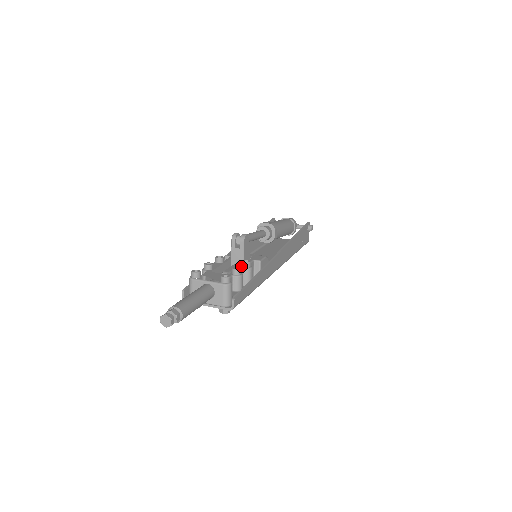
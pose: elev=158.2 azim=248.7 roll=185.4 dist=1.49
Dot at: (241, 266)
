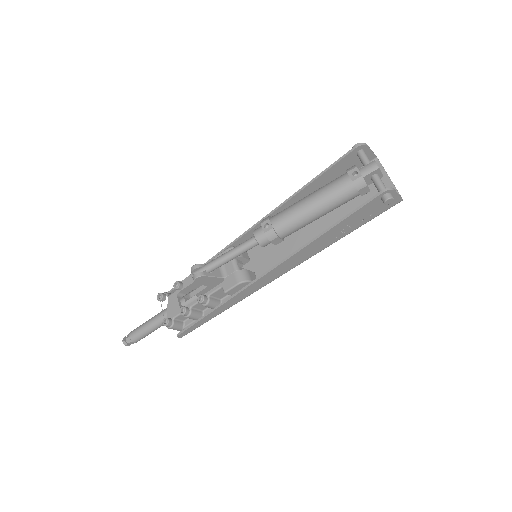
Dot at: (201, 297)
